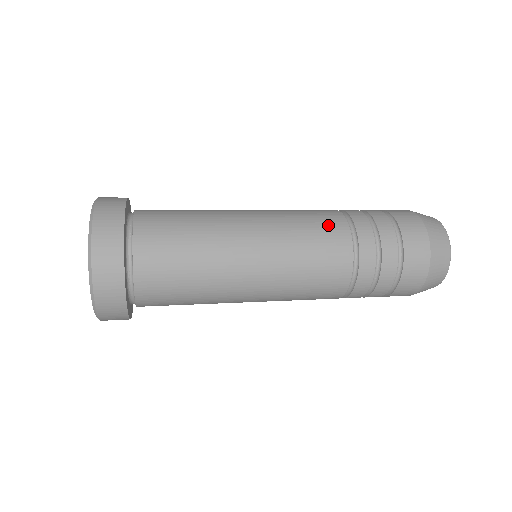
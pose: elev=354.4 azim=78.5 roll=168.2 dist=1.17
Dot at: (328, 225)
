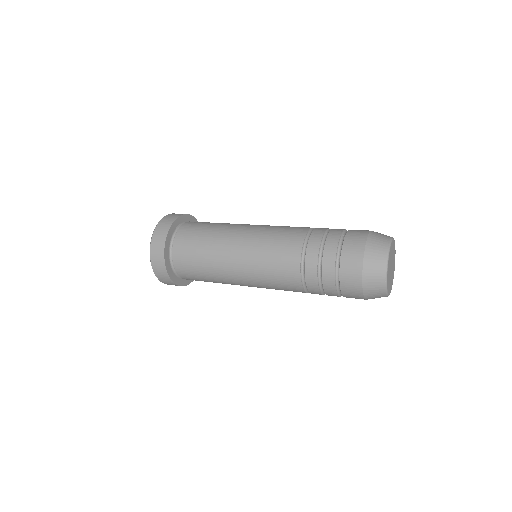
Dot at: (291, 234)
